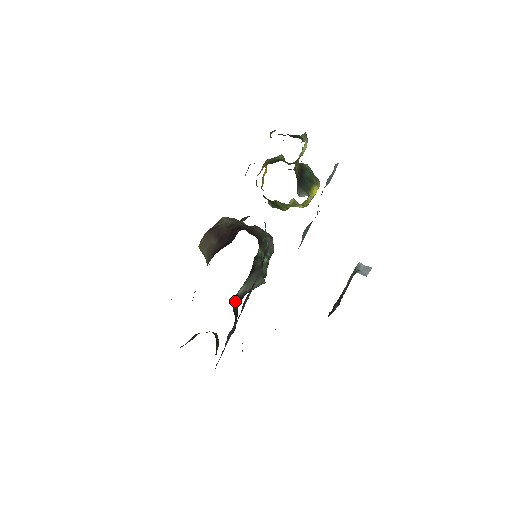
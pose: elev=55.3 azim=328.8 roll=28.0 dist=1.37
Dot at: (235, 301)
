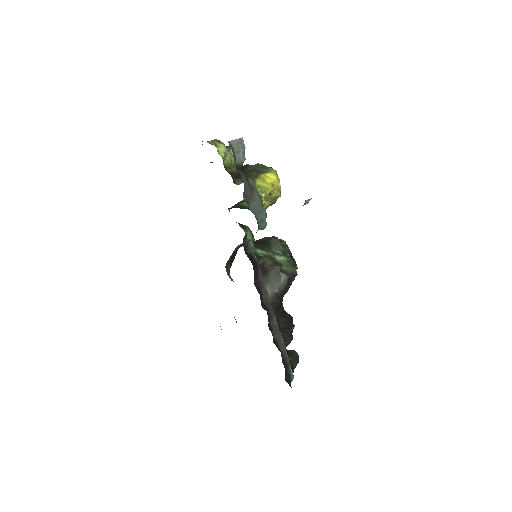
Dot at: occluded
